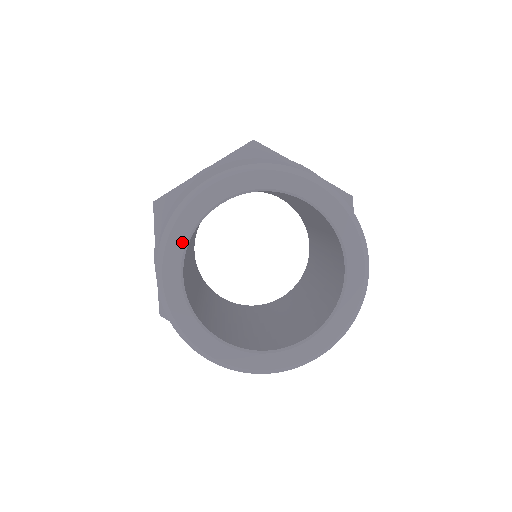
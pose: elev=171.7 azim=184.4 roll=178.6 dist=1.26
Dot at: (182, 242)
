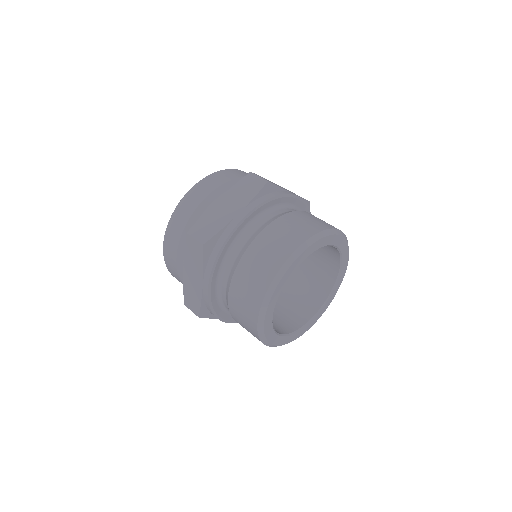
Dot at: (278, 295)
